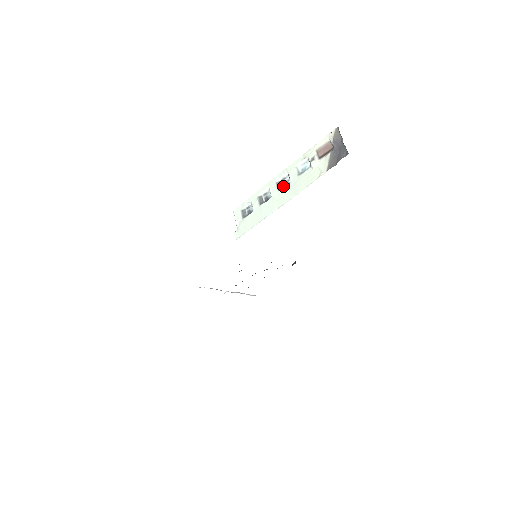
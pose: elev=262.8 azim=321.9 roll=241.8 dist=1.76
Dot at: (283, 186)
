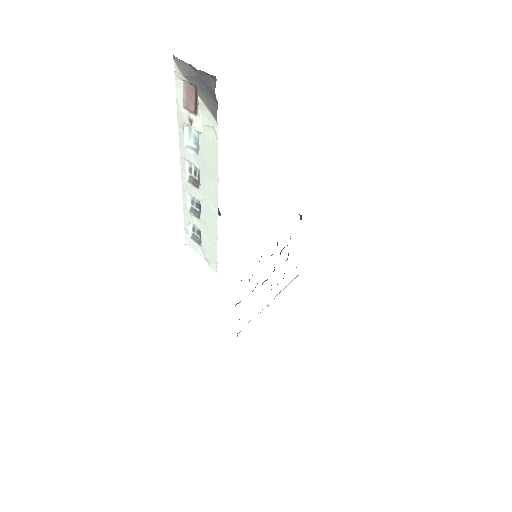
Dot at: (197, 179)
